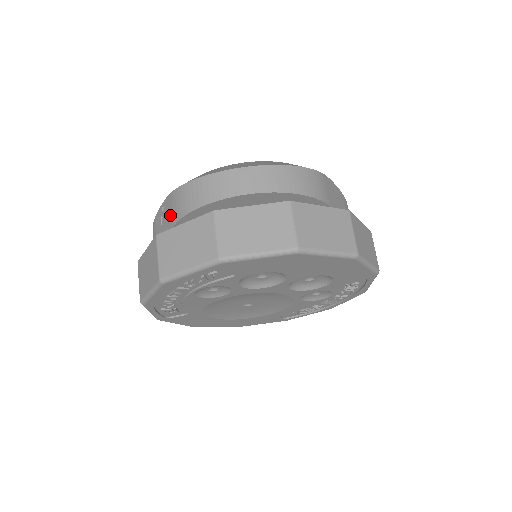
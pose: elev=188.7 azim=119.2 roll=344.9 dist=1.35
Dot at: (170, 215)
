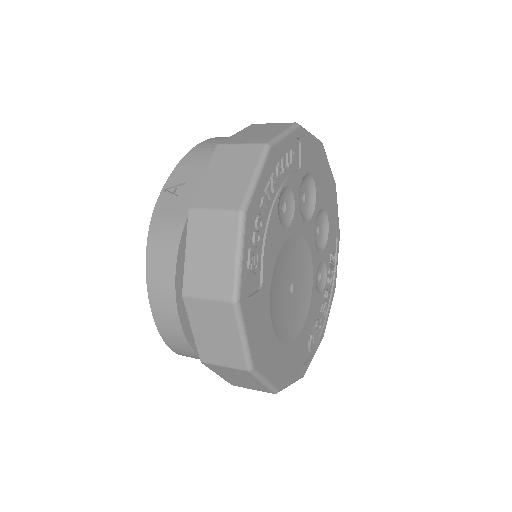
Dot at: (194, 170)
